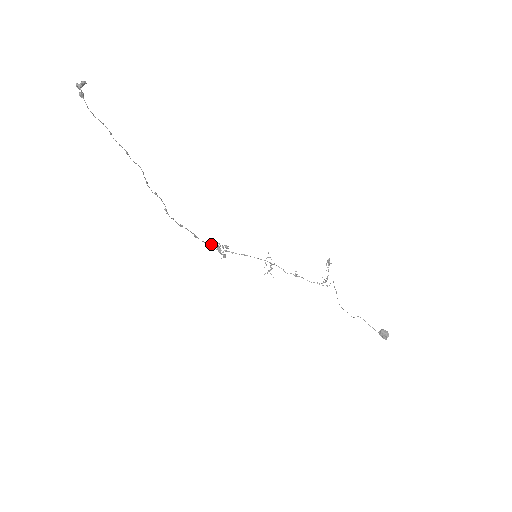
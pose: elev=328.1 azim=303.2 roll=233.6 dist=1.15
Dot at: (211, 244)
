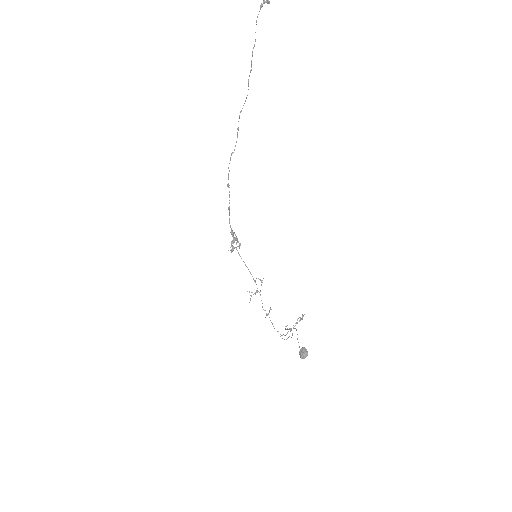
Dot at: (232, 231)
